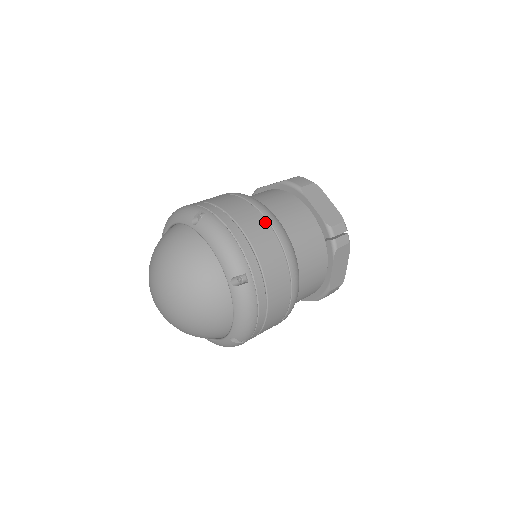
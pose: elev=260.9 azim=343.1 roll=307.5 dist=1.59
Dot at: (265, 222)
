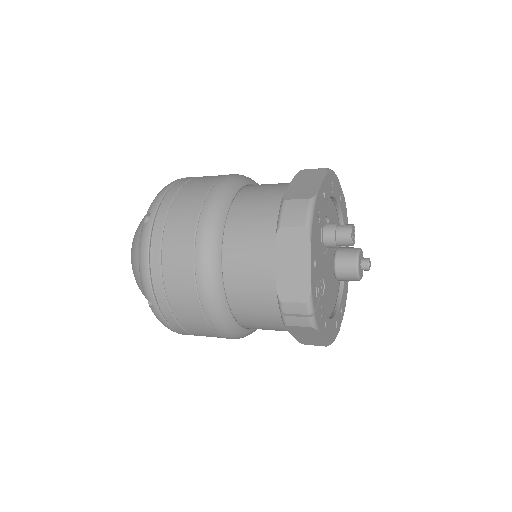
Dot at: (191, 261)
